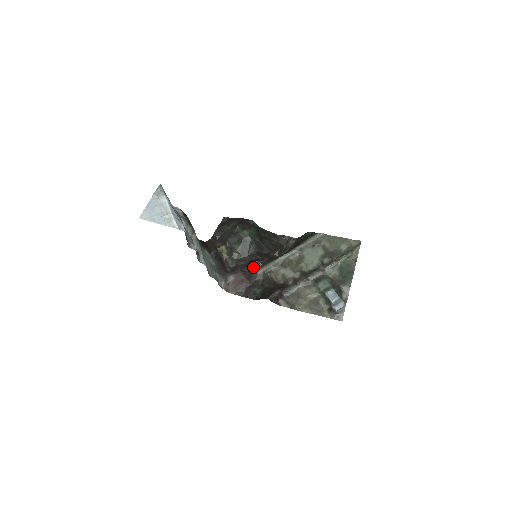
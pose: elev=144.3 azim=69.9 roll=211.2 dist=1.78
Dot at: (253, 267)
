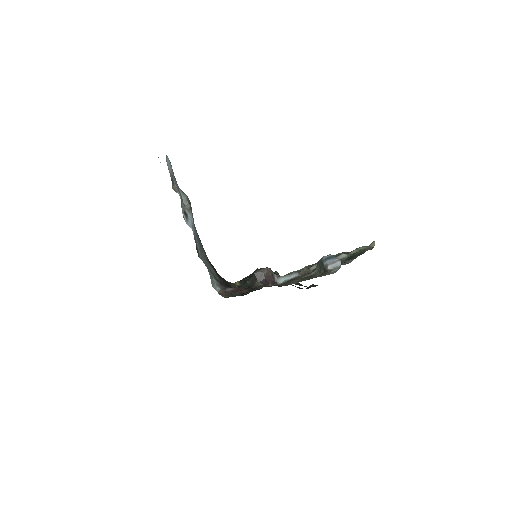
Dot at: (258, 284)
